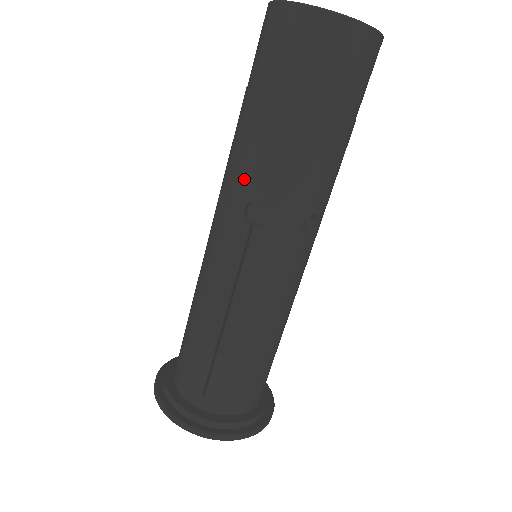
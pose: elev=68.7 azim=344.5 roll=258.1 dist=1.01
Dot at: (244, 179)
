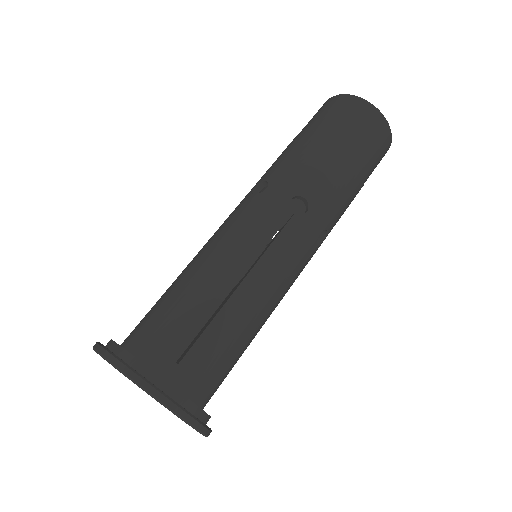
Dot at: (297, 178)
